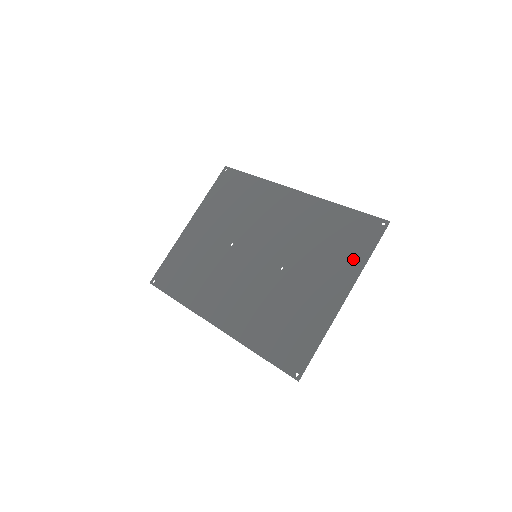
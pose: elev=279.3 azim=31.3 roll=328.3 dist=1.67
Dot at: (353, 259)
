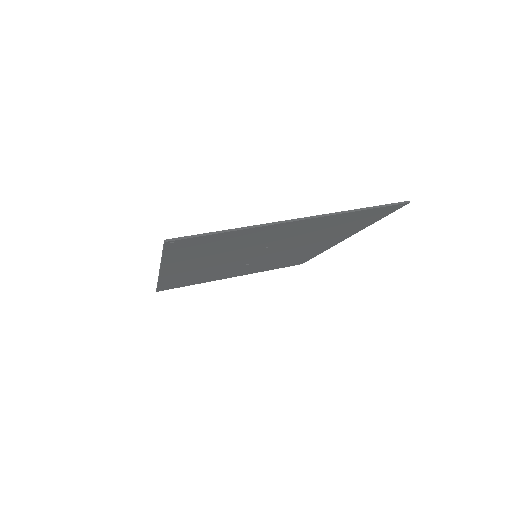
Dot at: occluded
